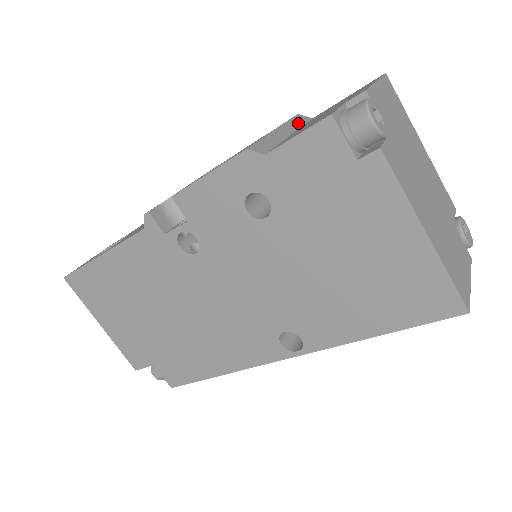
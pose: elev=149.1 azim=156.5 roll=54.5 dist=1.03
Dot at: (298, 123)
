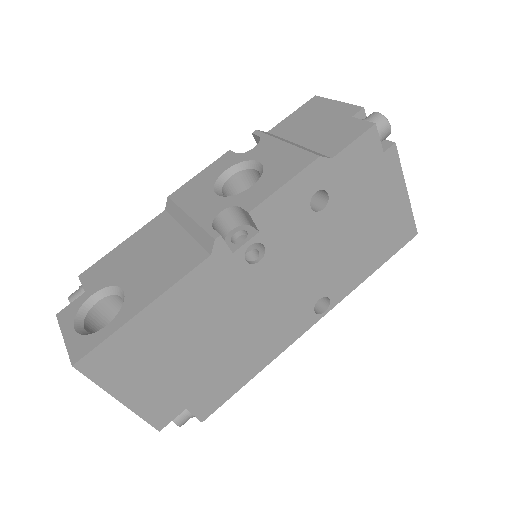
Dot at: (276, 136)
